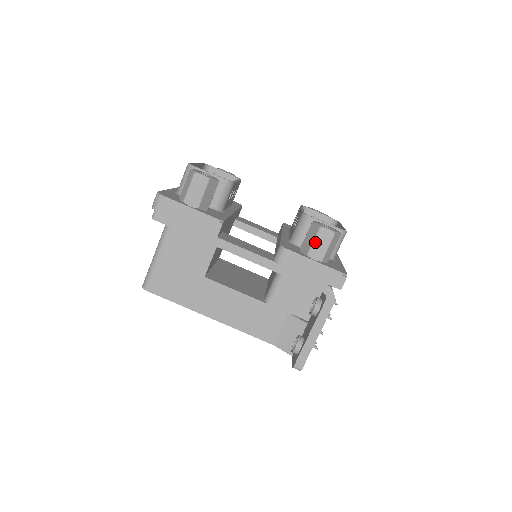
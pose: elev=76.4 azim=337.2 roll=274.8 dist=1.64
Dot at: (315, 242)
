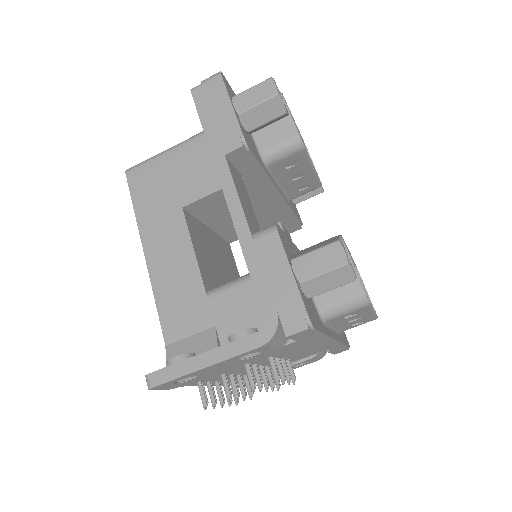
Dot at: (315, 252)
